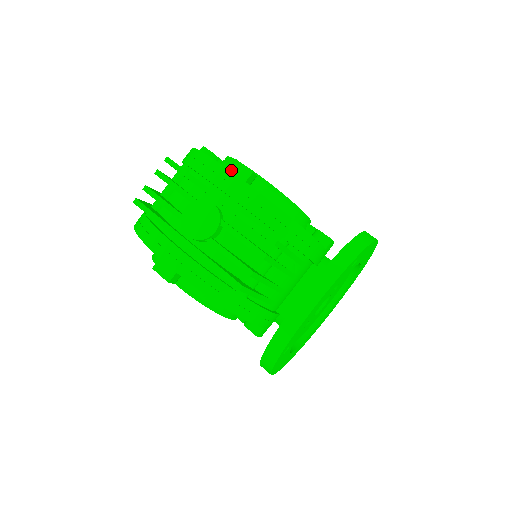
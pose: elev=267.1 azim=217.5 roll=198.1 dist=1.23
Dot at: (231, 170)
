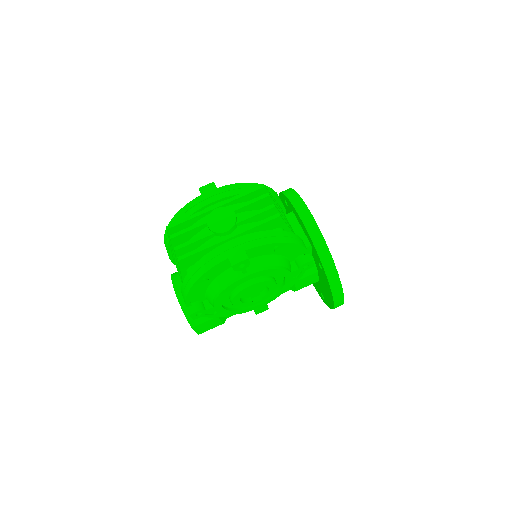
Dot at: (204, 193)
